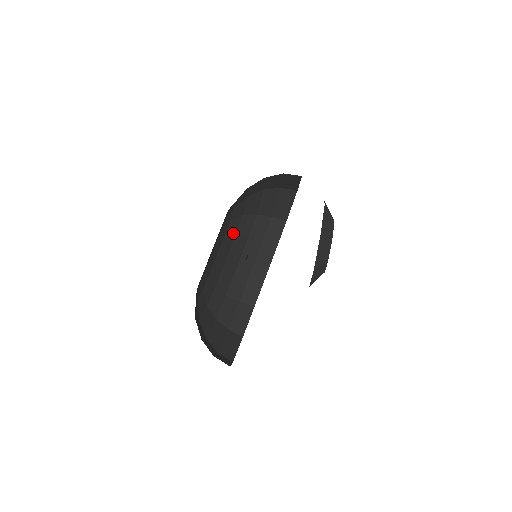
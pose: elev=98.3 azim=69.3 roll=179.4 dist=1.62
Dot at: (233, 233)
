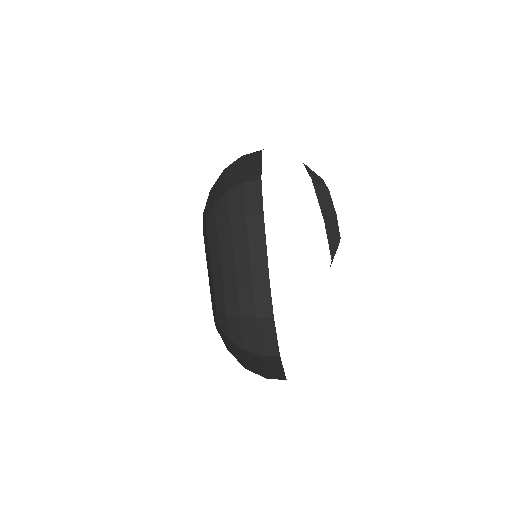
Dot at: (214, 228)
